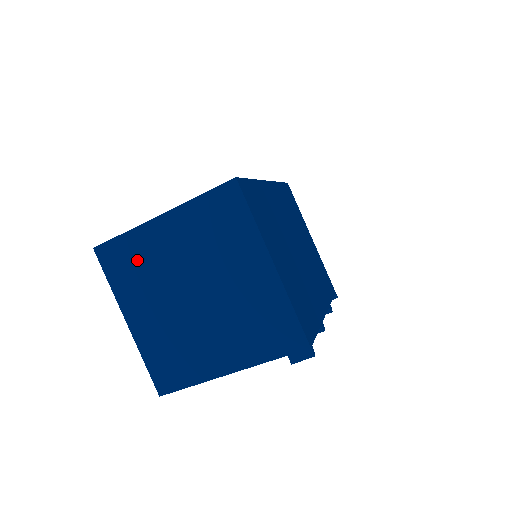
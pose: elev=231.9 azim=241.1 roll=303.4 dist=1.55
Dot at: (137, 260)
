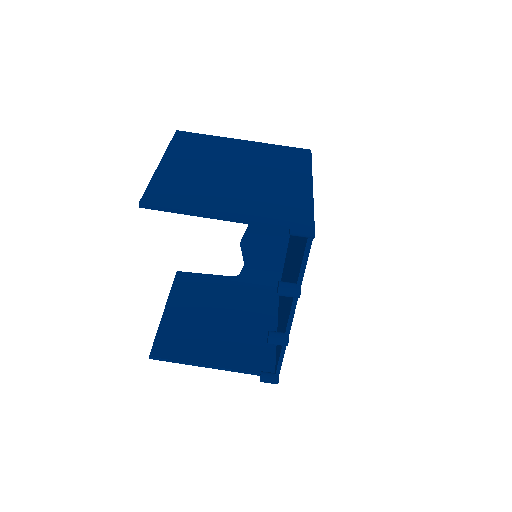
Dot at: (205, 146)
